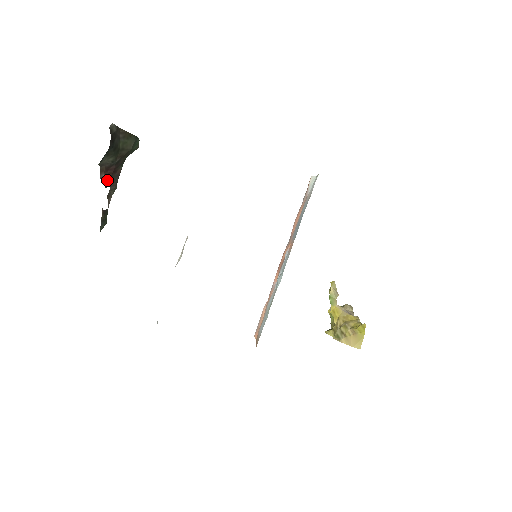
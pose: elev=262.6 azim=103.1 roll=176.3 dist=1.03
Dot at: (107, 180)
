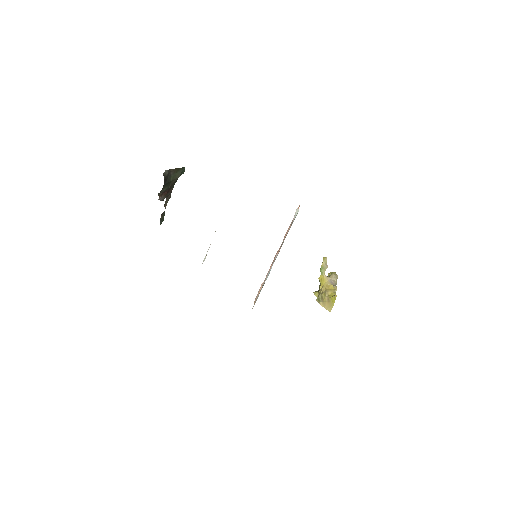
Dot at: (163, 198)
